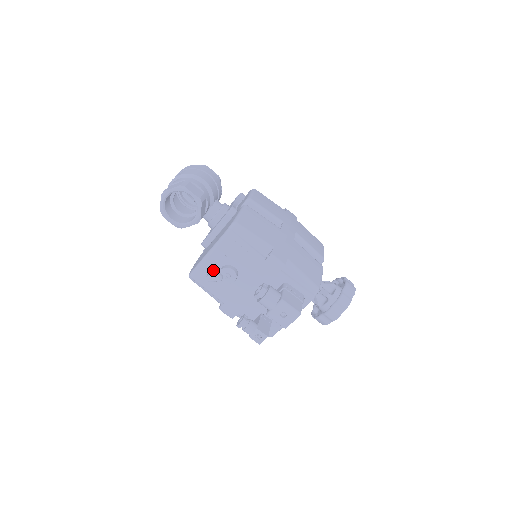
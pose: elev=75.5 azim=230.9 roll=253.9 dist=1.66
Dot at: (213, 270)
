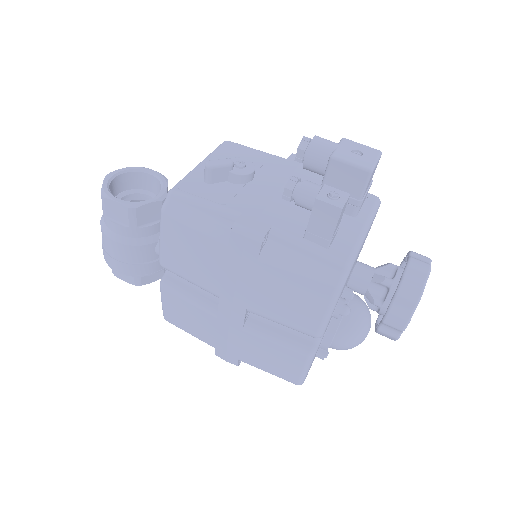
Dot at: occluded
